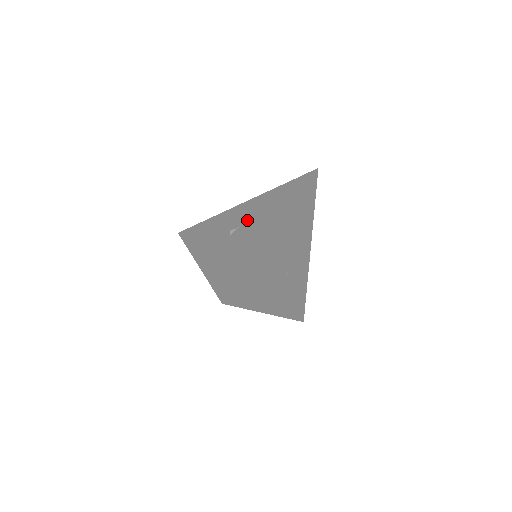
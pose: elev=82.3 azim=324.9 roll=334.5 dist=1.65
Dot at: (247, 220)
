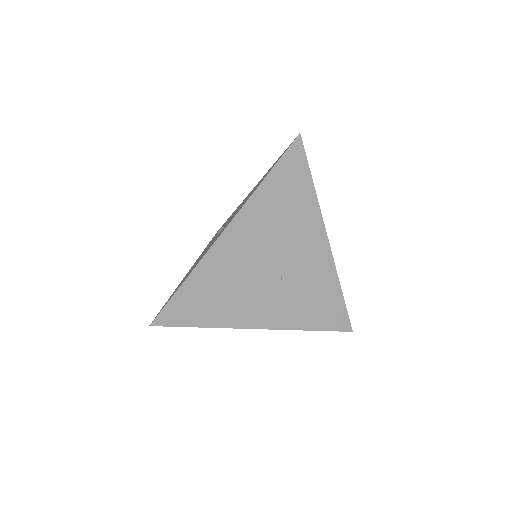
Dot at: (232, 216)
